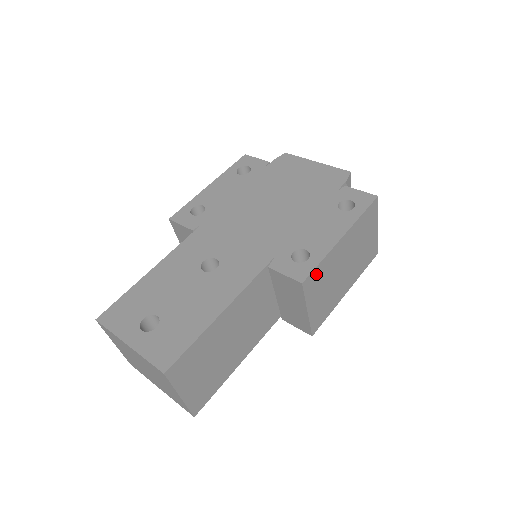
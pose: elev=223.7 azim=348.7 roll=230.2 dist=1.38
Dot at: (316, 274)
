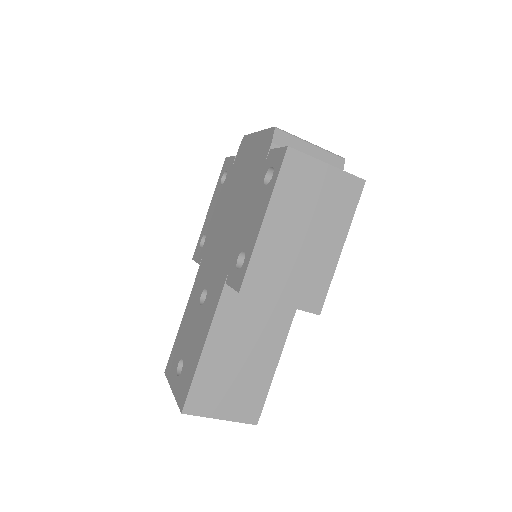
Dot at: (255, 273)
